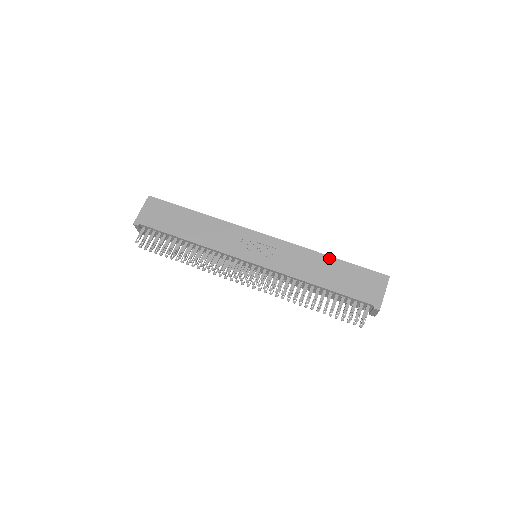
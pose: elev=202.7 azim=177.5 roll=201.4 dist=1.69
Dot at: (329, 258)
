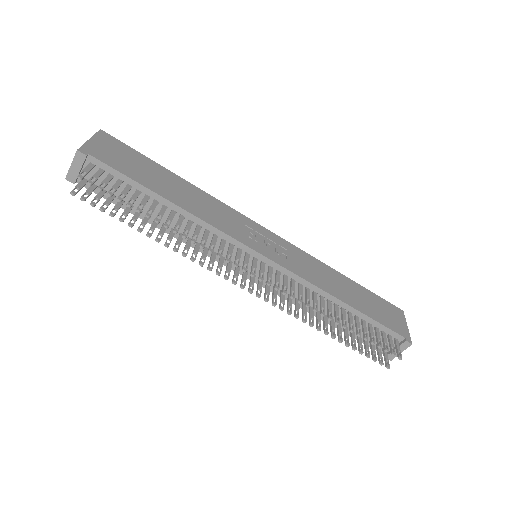
Dot at: (344, 277)
